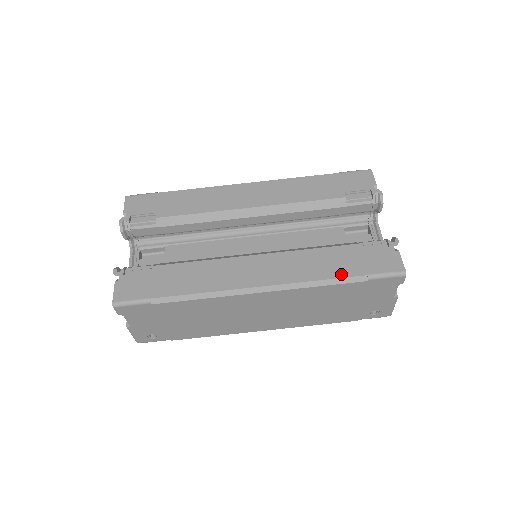
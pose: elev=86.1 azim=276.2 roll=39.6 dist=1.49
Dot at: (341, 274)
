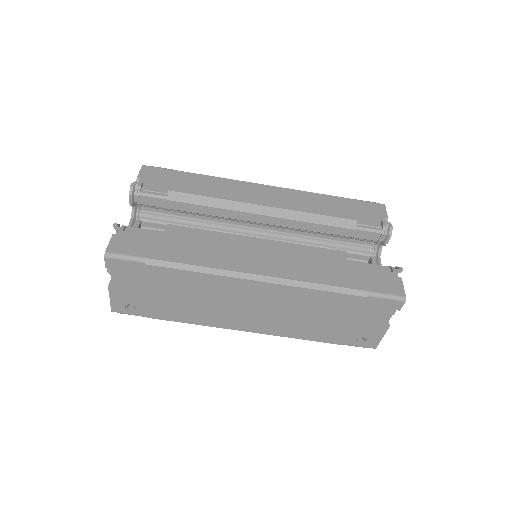
Dot at: (343, 284)
